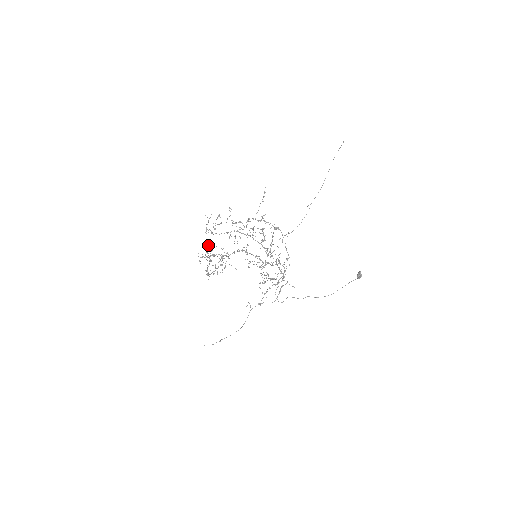
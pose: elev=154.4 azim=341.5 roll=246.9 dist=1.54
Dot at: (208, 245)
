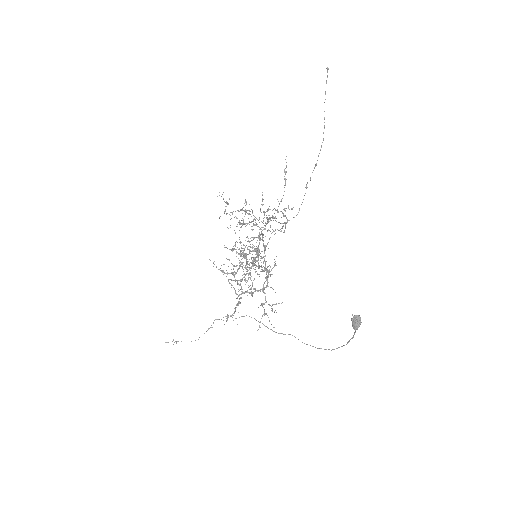
Dot at: occluded
